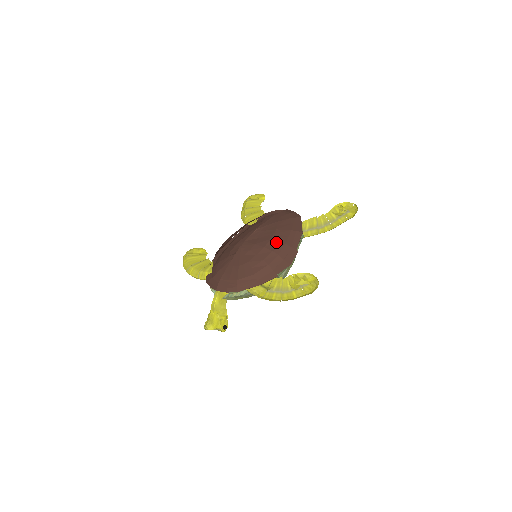
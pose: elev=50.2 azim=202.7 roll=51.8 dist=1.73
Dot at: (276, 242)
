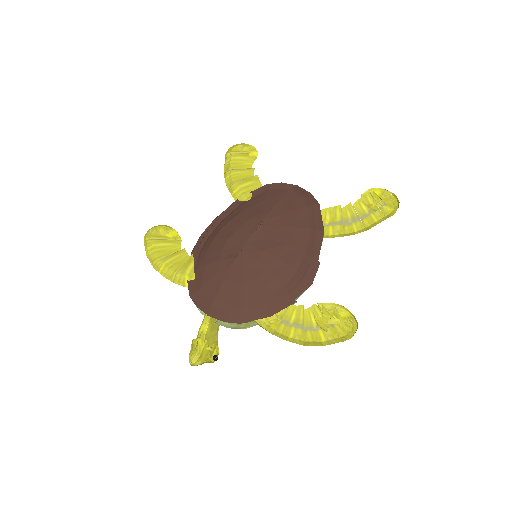
Dot at: (293, 250)
